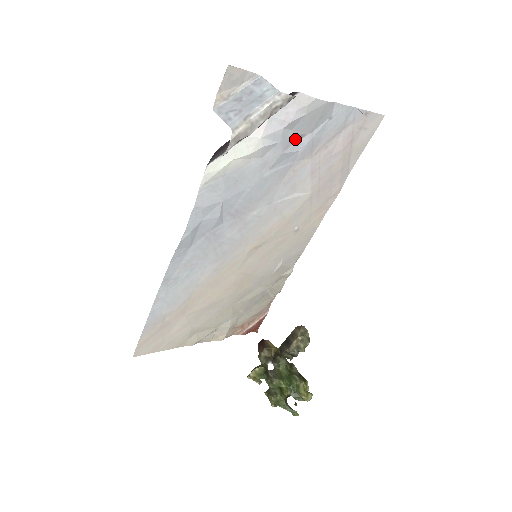
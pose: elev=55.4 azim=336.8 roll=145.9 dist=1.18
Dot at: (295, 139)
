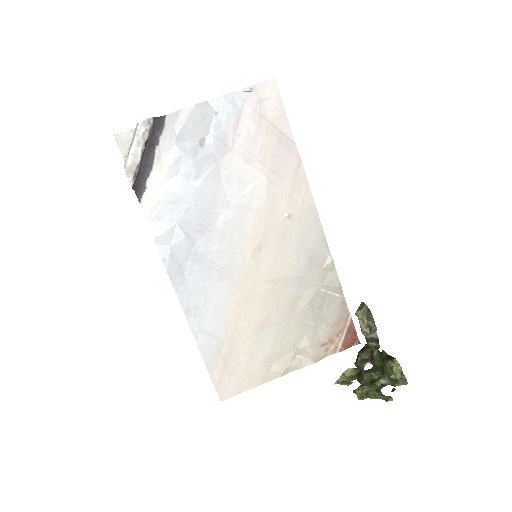
Dot at: (199, 146)
